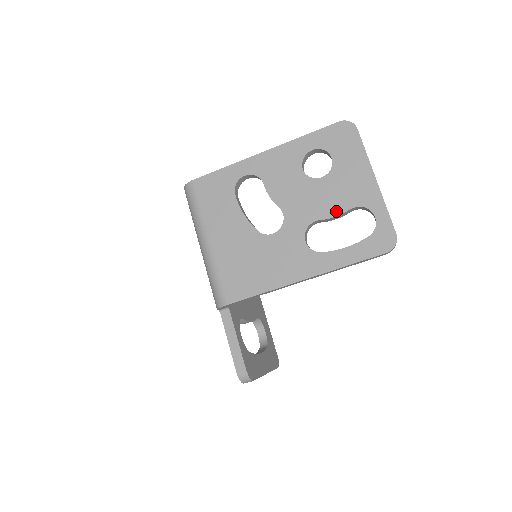
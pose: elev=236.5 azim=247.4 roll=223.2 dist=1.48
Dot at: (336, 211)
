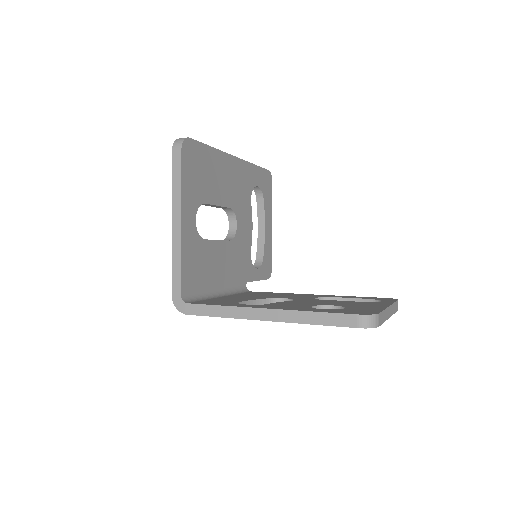
Dot at: occluded
